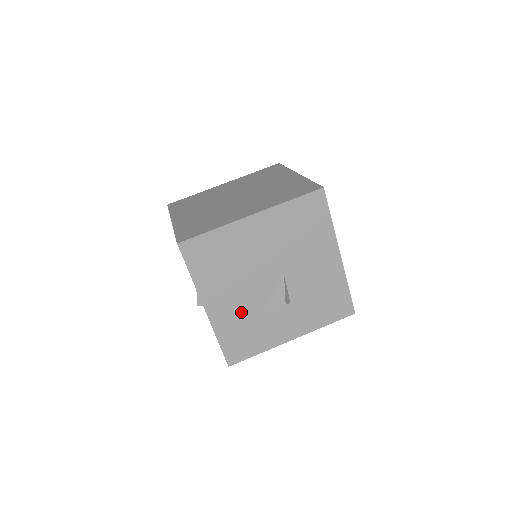
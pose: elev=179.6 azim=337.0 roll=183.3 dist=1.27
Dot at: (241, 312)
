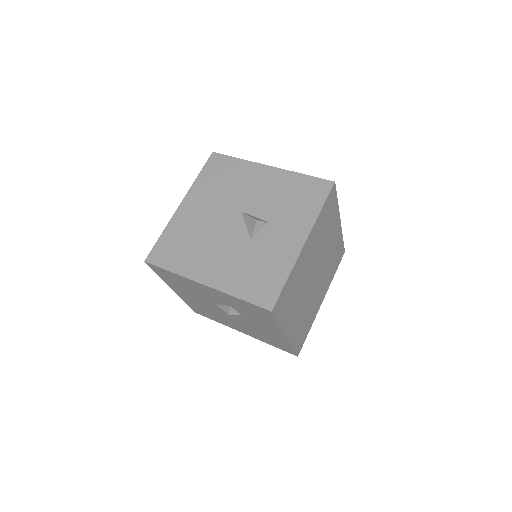
Dot at: (235, 262)
